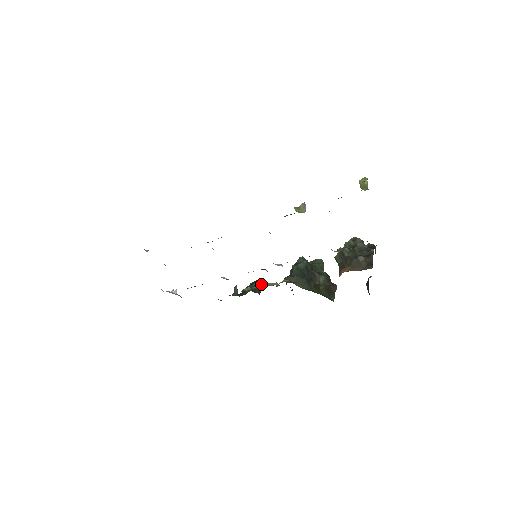
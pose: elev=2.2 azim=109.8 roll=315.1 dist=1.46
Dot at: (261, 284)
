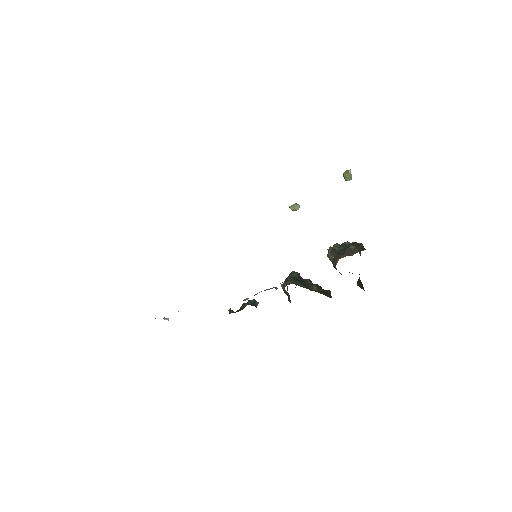
Dot at: (259, 292)
